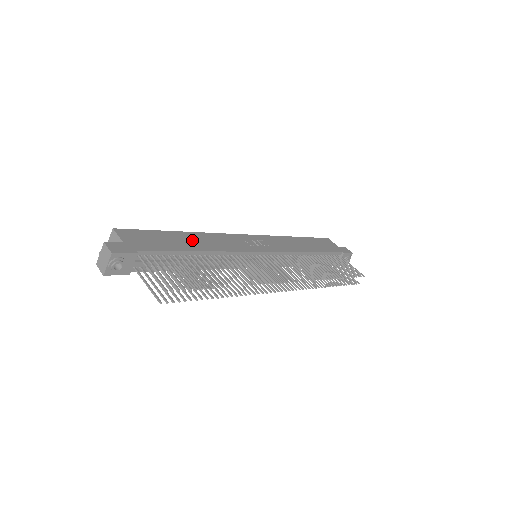
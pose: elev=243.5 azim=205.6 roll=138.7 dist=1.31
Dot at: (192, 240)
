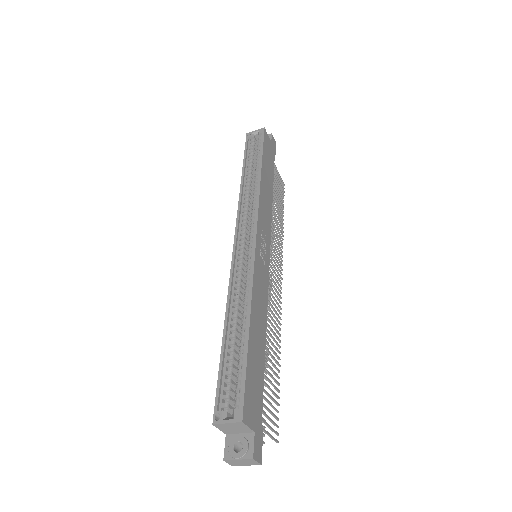
Dot at: (257, 331)
